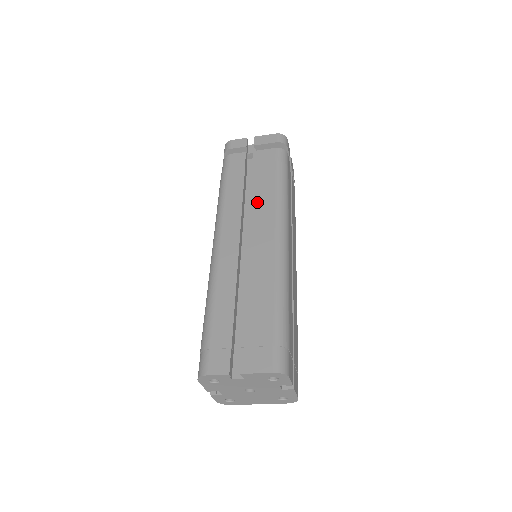
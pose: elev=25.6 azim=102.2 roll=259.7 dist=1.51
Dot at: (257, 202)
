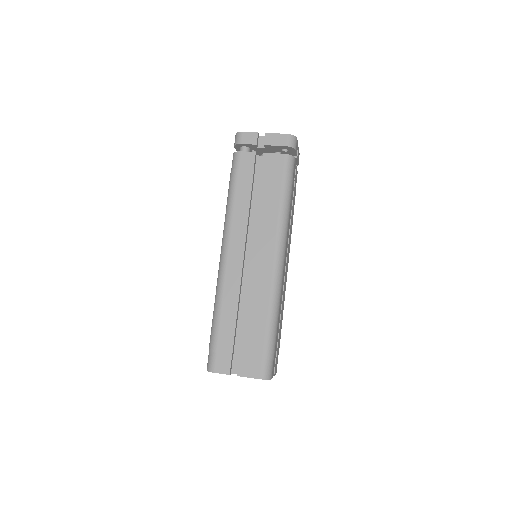
Dot at: (261, 218)
